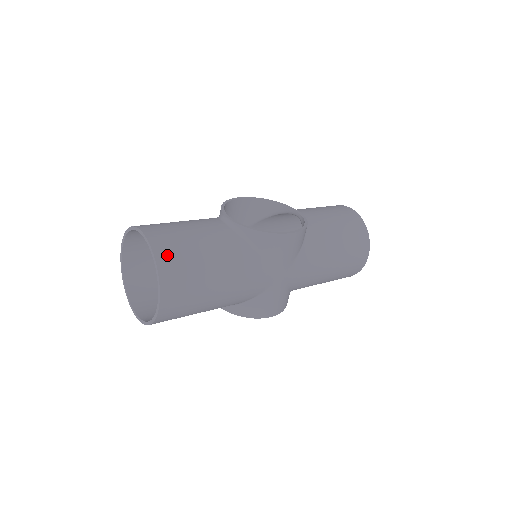
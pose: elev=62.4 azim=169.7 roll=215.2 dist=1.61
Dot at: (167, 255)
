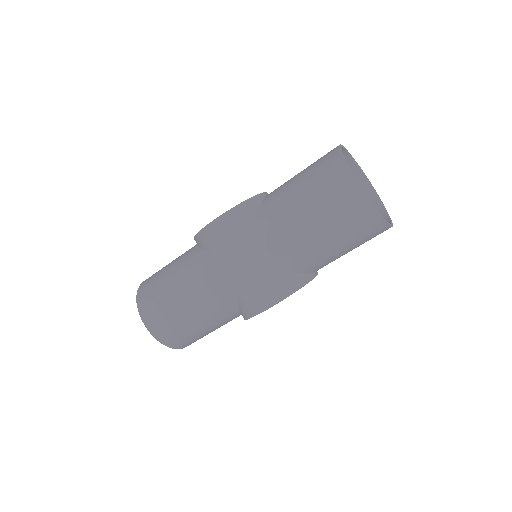
Dot at: (144, 289)
